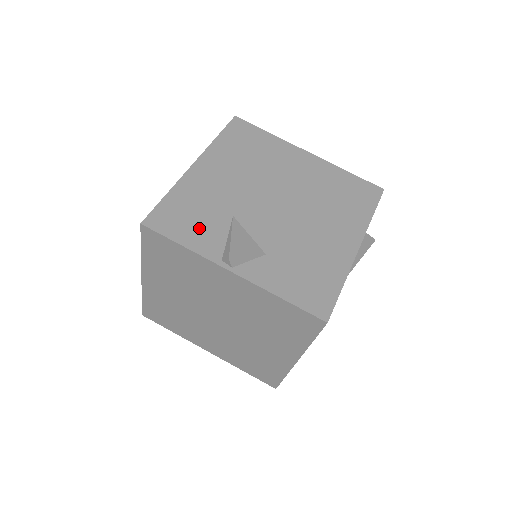
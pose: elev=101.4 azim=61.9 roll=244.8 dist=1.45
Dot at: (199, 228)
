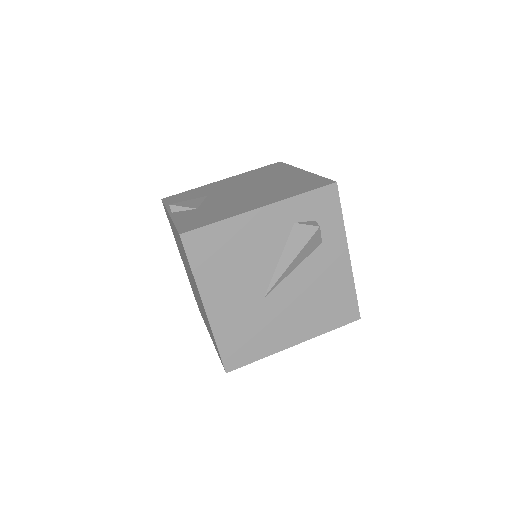
Dot at: (183, 200)
